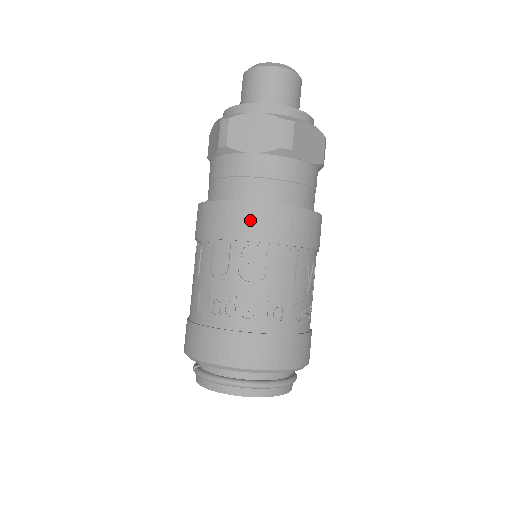
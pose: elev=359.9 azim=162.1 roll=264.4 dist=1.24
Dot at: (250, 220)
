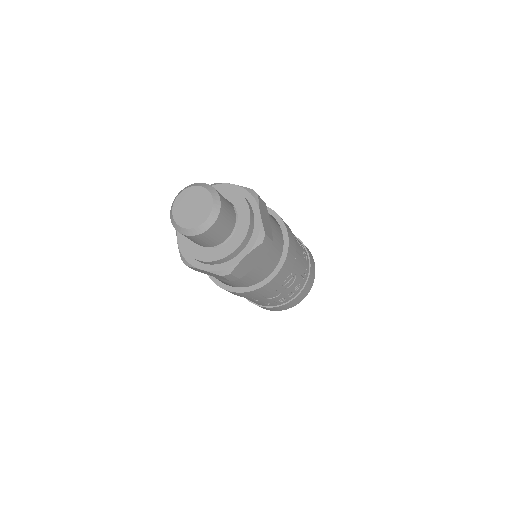
Dot at: (280, 279)
